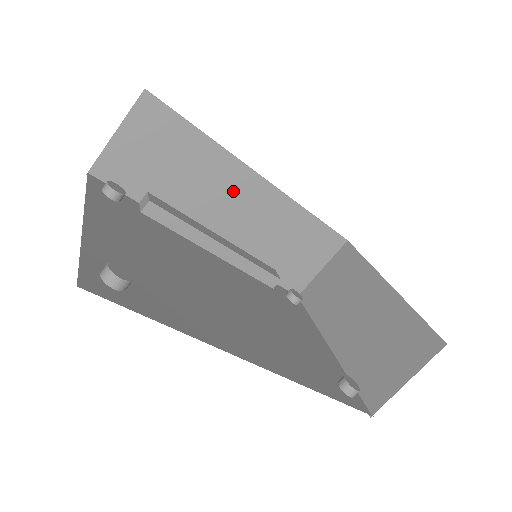
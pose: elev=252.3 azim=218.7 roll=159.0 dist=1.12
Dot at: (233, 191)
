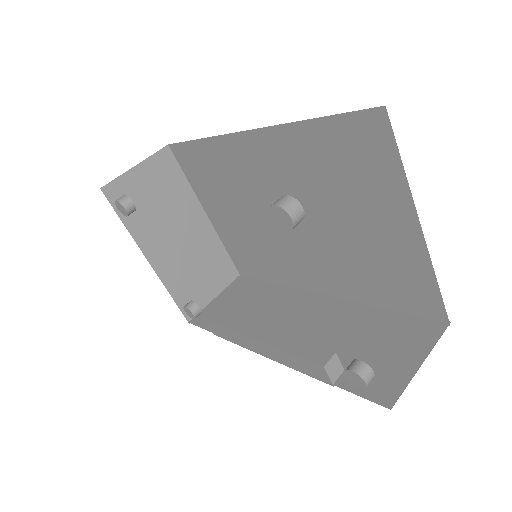
Dot at: (293, 308)
